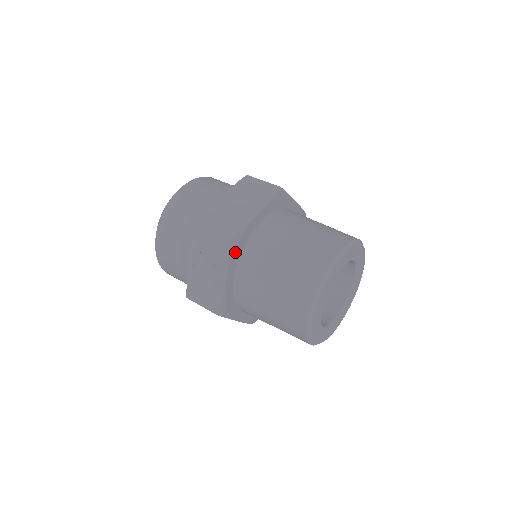
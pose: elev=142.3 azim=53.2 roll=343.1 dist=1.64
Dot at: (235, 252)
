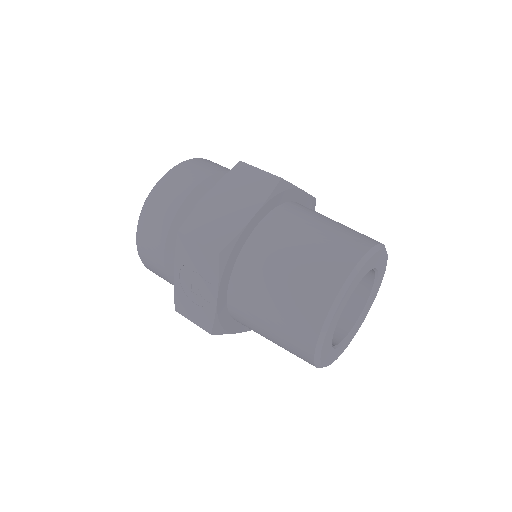
Dot at: (226, 266)
